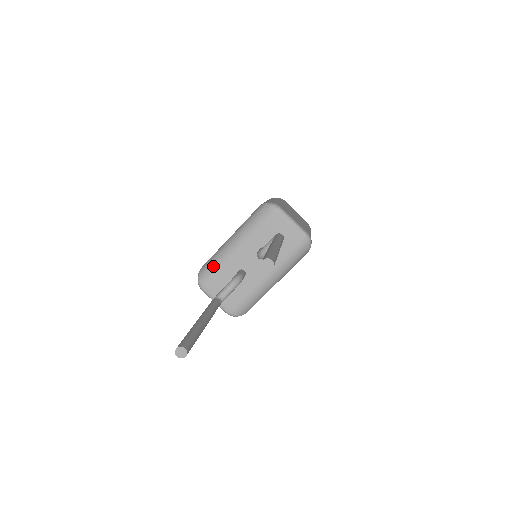
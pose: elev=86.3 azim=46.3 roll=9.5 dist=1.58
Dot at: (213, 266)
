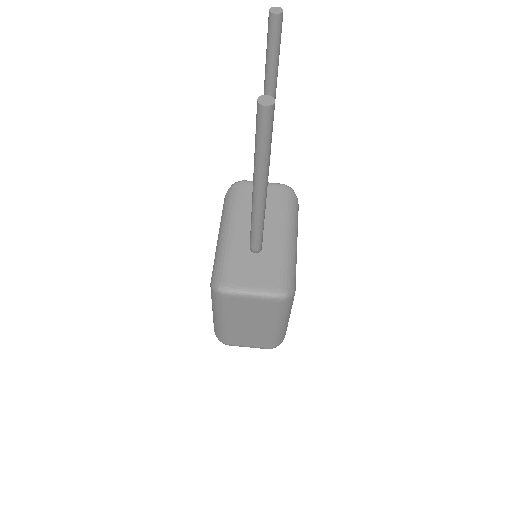
Dot at: (222, 262)
